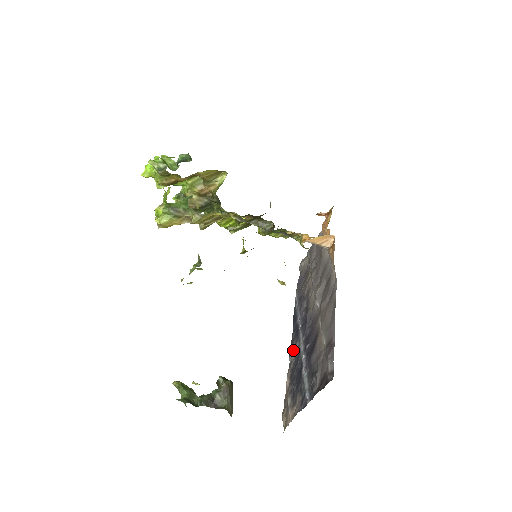
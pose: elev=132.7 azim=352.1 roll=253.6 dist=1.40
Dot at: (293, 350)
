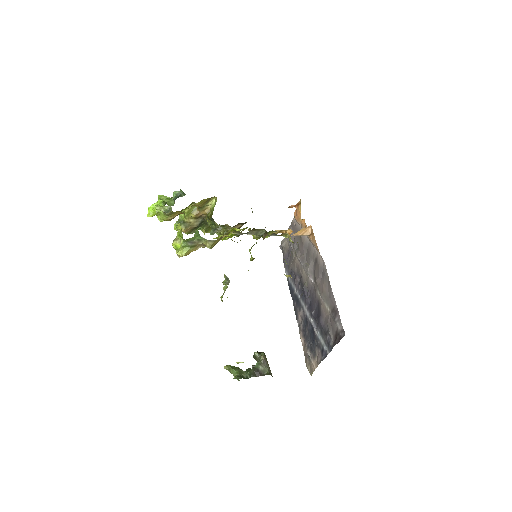
Dot at: (299, 316)
